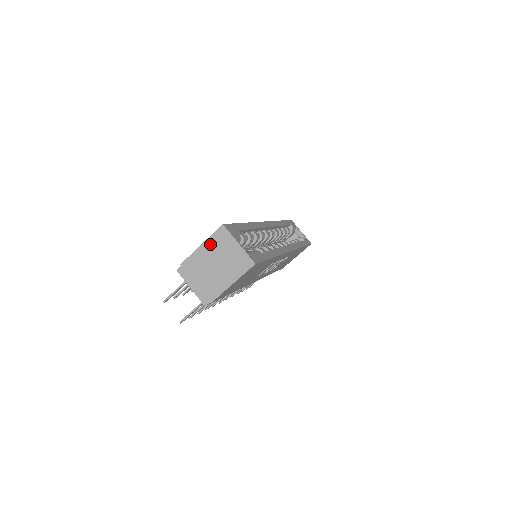
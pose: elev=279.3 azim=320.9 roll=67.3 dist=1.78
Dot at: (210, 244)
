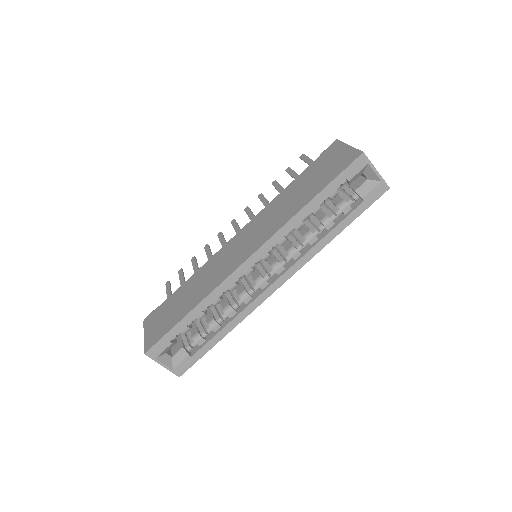
Dot at: occluded
